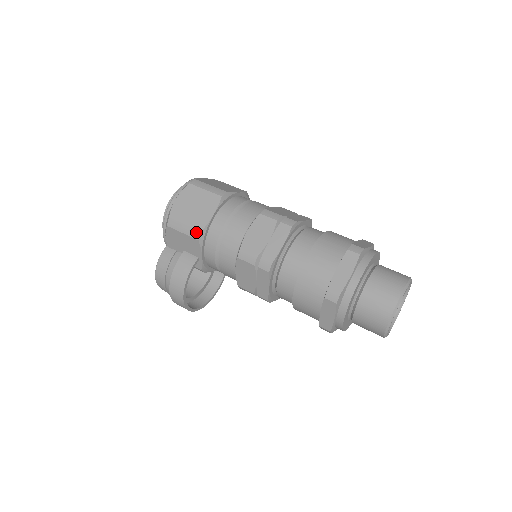
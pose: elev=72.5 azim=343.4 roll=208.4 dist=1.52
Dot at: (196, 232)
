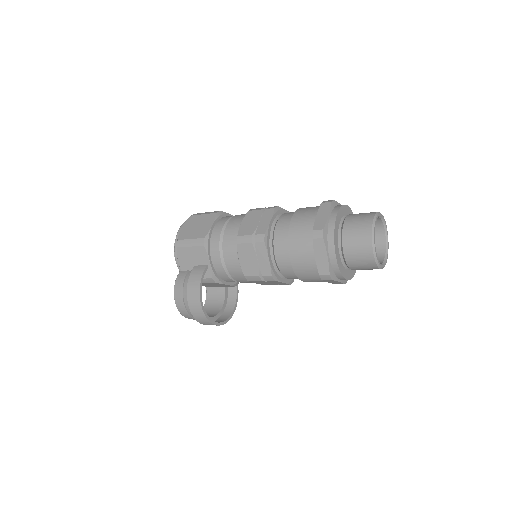
Dot at: (201, 240)
